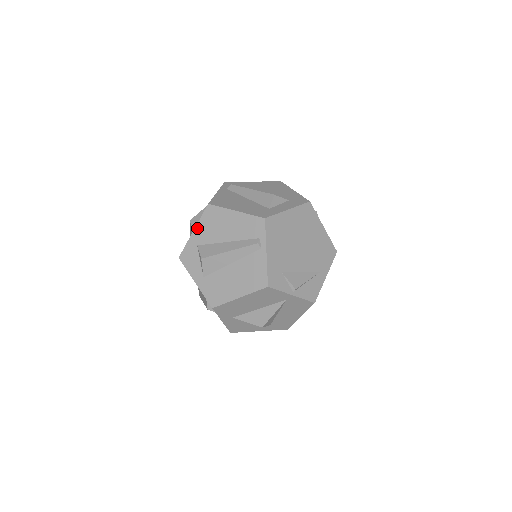
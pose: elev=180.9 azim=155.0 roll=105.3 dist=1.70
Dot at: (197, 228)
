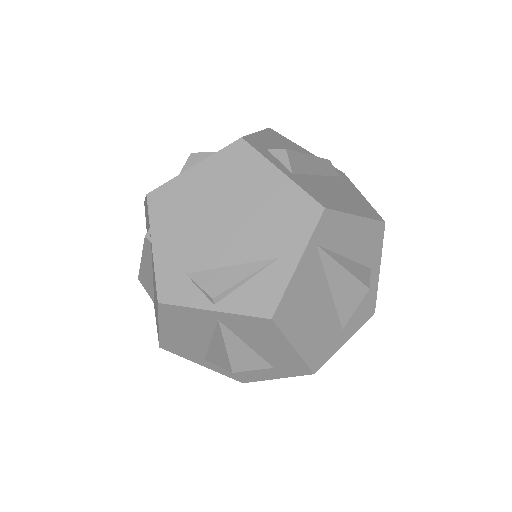
Dot at: occluded
